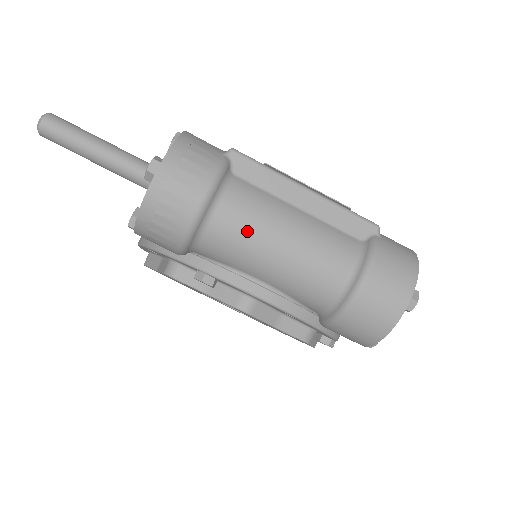
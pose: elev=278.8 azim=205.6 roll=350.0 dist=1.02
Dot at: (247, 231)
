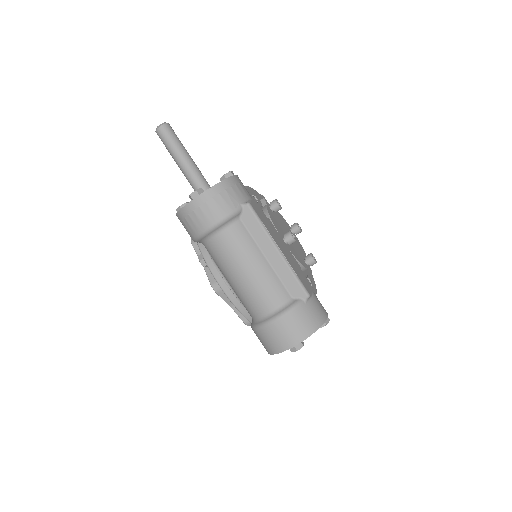
Dot at: (227, 256)
